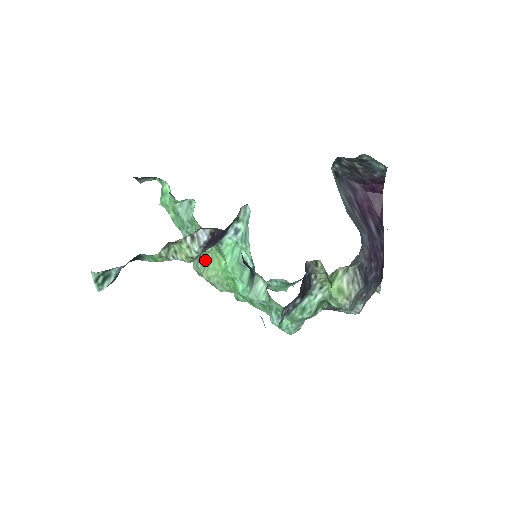
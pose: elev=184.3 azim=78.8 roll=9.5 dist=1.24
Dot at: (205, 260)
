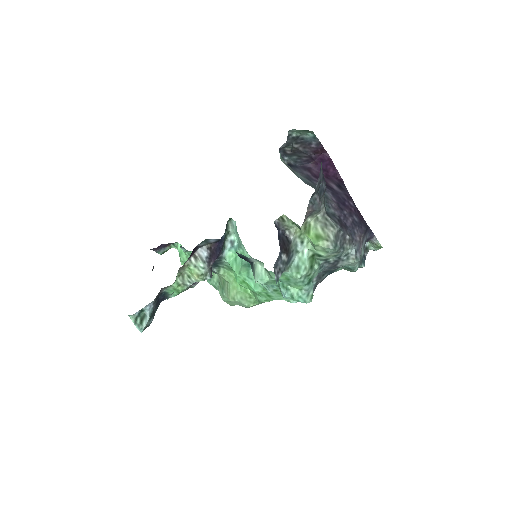
Dot at: (226, 286)
